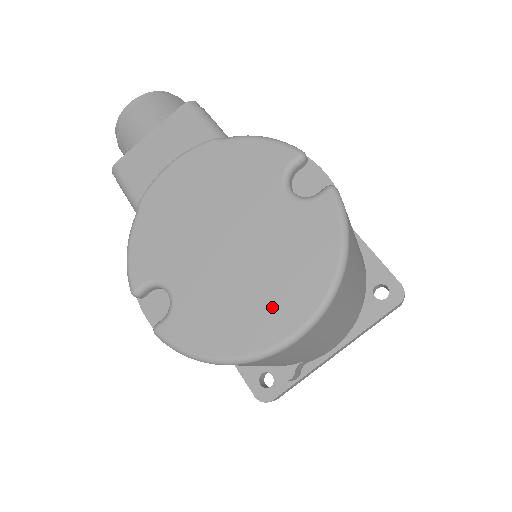
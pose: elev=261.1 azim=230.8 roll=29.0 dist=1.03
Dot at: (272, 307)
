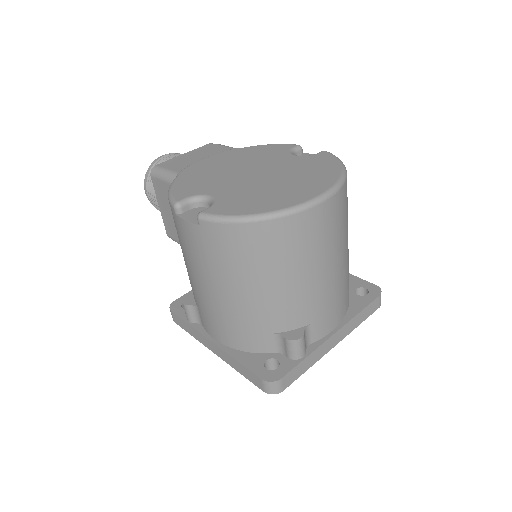
Dot at: (300, 188)
